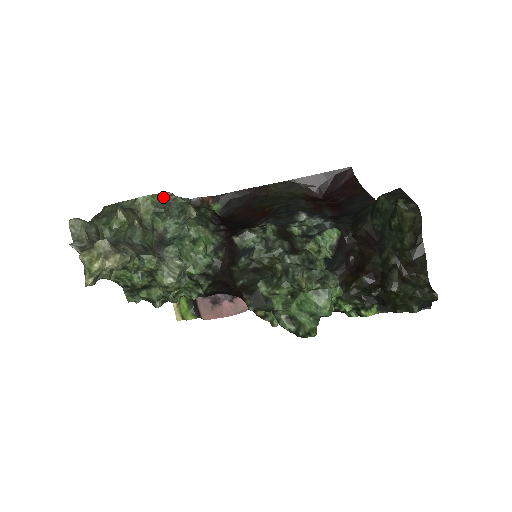
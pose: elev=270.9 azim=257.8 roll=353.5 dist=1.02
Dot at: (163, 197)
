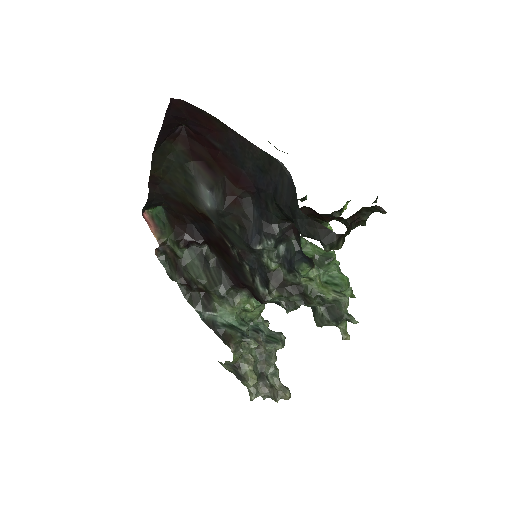
Dot at: (233, 352)
